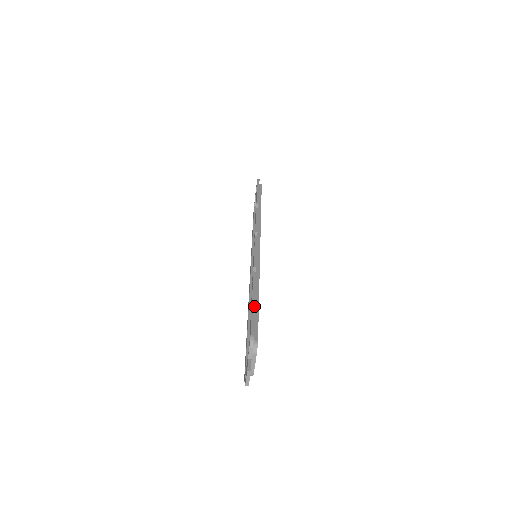
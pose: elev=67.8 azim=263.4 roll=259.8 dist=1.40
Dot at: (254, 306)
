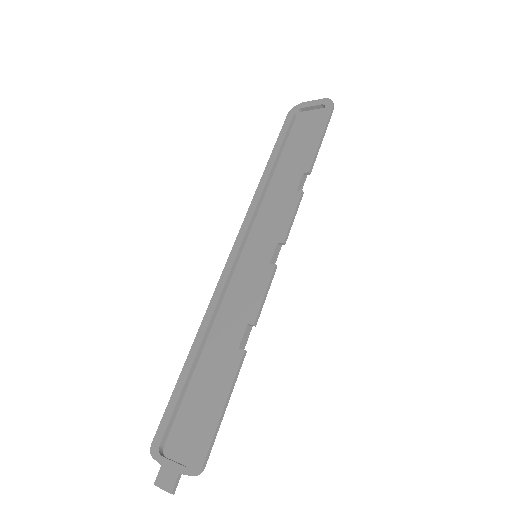
Dot at: (225, 410)
